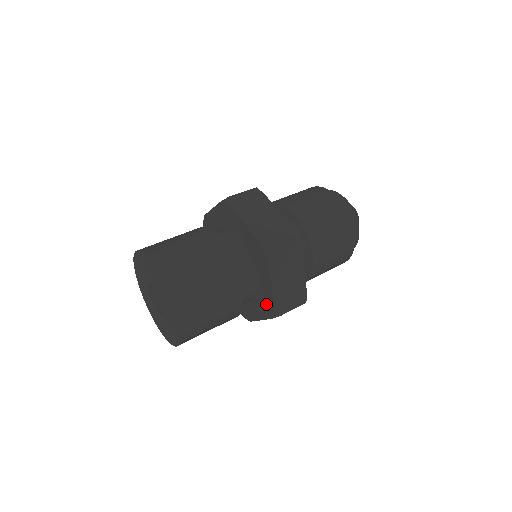
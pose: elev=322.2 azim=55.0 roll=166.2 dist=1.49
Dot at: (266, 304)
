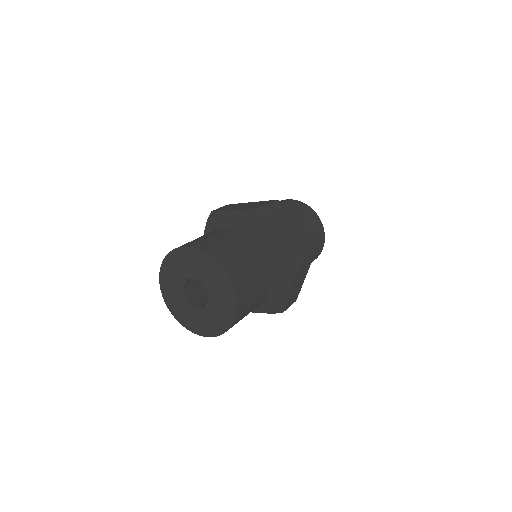
Dot at: (286, 261)
